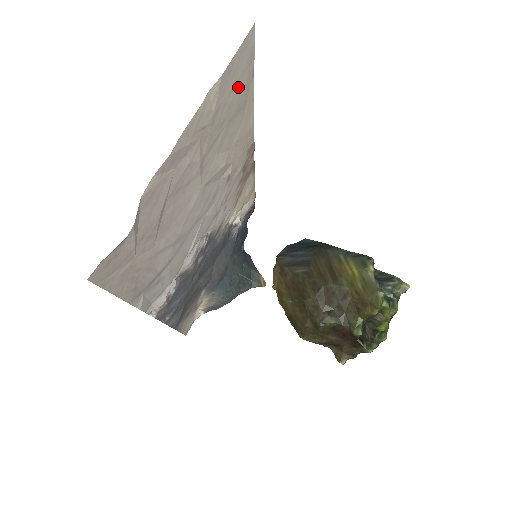
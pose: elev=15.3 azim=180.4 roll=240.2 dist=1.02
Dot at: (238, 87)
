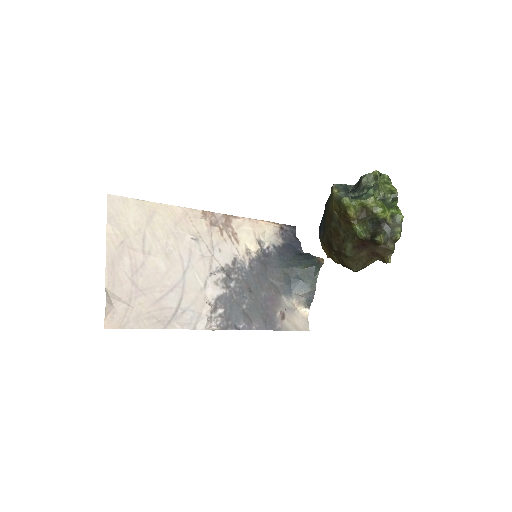
Dot at: (132, 214)
